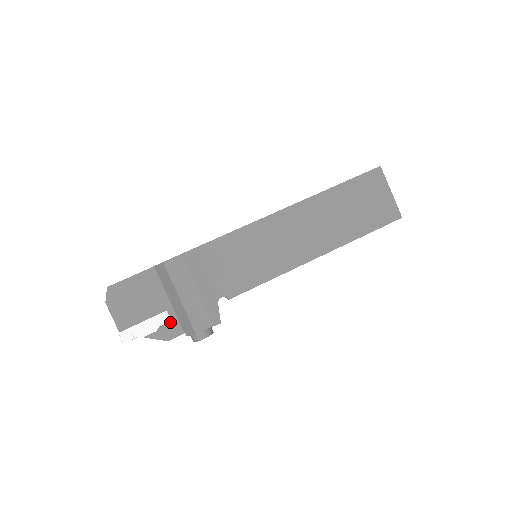
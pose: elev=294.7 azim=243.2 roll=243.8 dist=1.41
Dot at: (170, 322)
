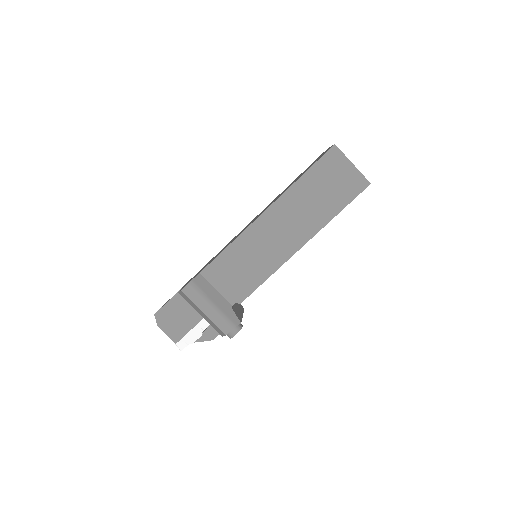
Dot at: (209, 326)
